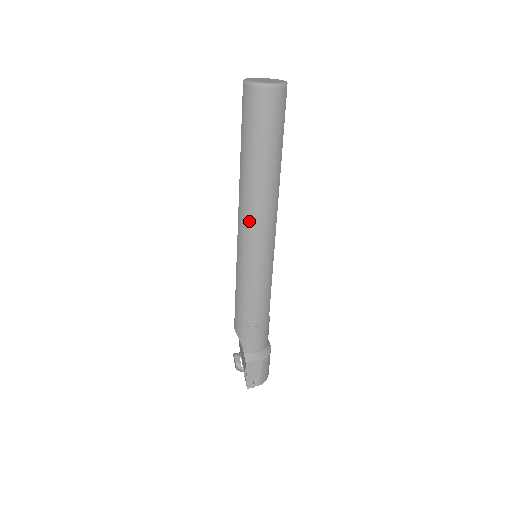
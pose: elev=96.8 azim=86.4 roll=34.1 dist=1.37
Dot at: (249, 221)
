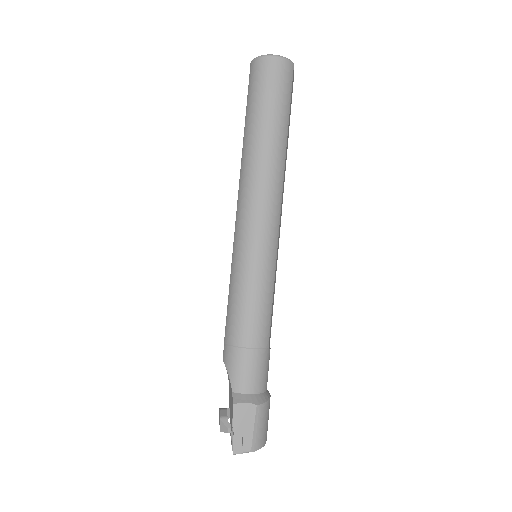
Dot at: (249, 199)
